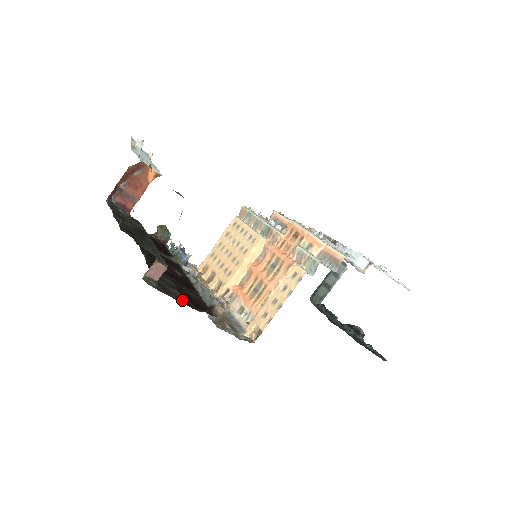
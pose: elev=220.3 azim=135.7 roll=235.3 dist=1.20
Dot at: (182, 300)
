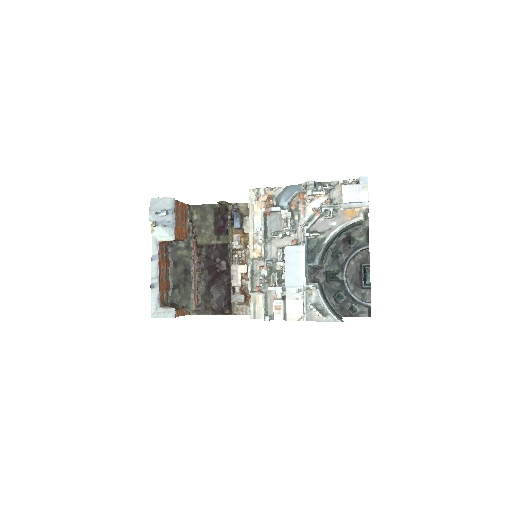
Dot at: (213, 311)
